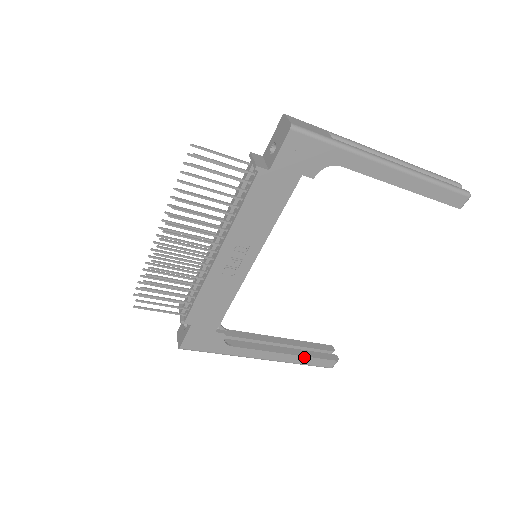
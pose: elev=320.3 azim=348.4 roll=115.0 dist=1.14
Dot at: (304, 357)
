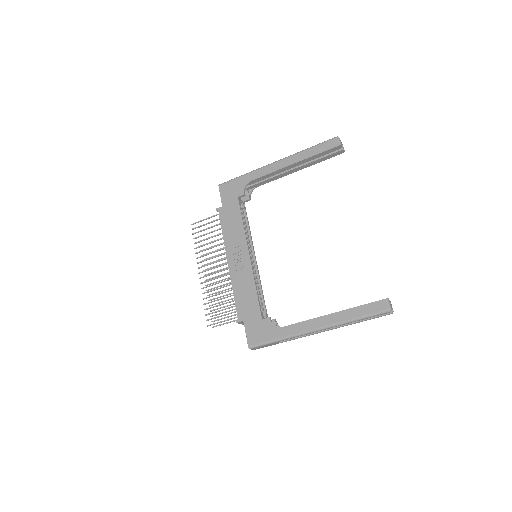
Dot at: (350, 310)
